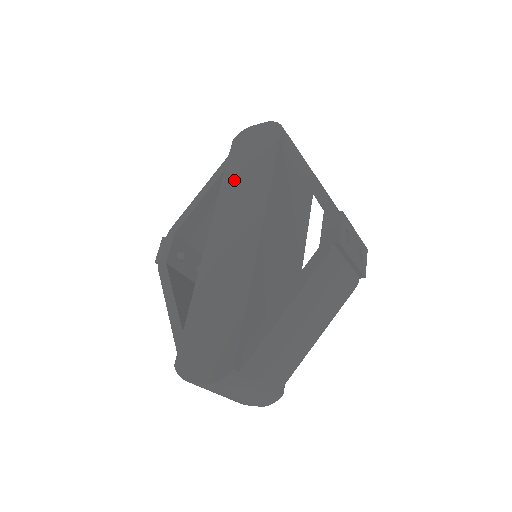
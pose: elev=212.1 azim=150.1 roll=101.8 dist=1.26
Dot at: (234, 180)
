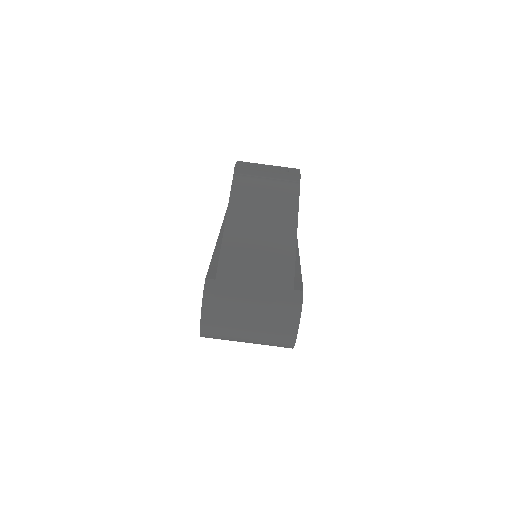
Dot at: occluded
